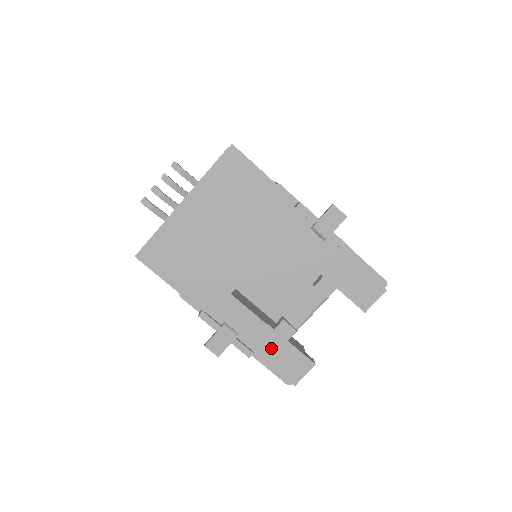
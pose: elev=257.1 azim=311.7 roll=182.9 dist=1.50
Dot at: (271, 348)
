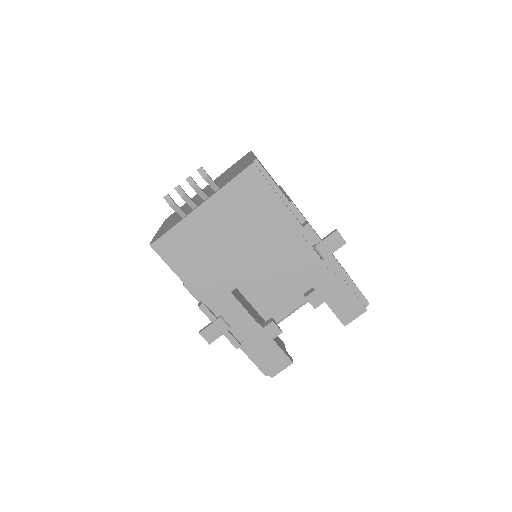
Dot at: (257, 343)
